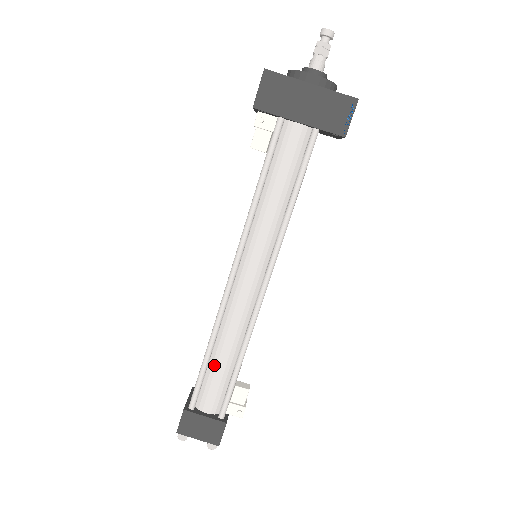
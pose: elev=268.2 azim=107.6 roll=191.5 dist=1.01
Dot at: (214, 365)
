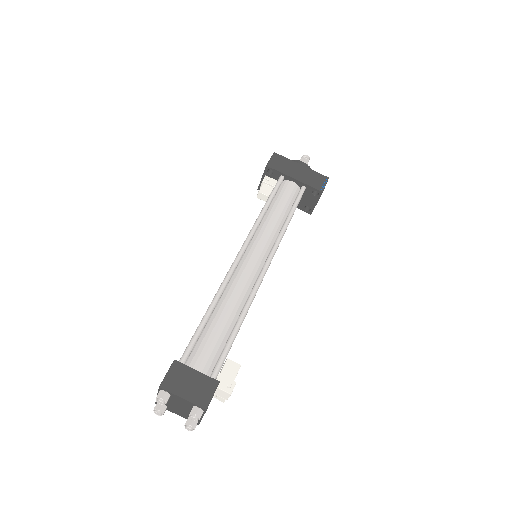
Dot at: (213, 324)
